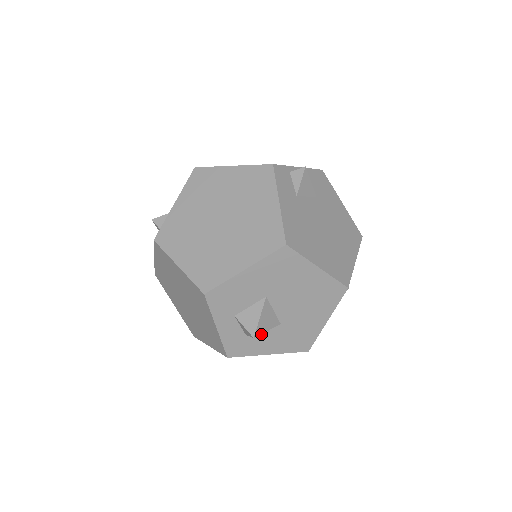
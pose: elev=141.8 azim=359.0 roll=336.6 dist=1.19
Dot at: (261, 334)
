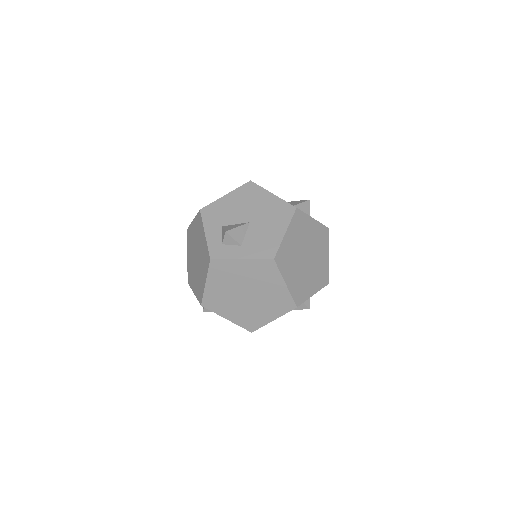
Dot at: occluded
